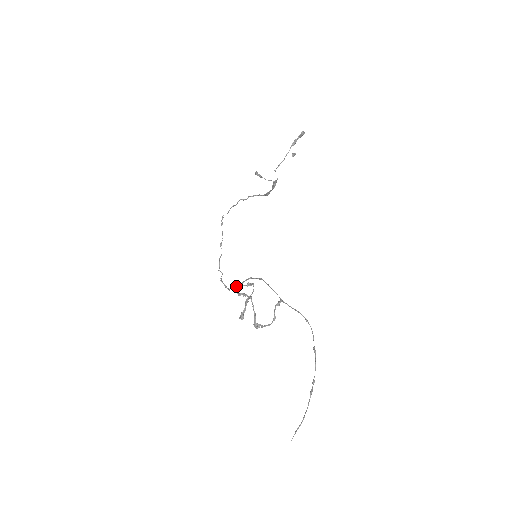
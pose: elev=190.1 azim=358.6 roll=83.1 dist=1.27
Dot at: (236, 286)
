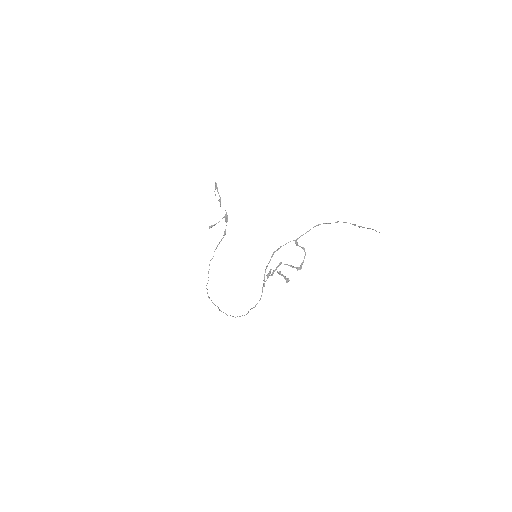
Dot at: (262, 288)
